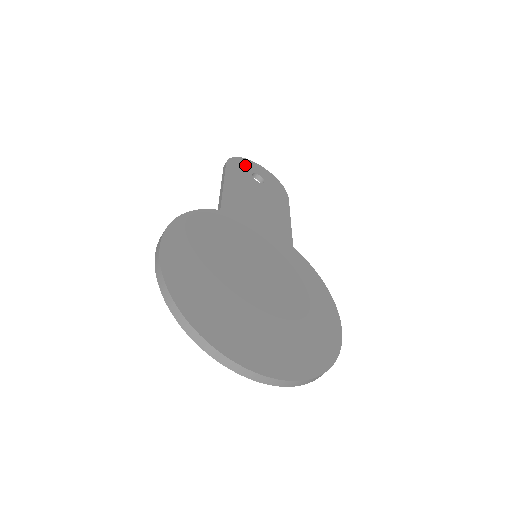
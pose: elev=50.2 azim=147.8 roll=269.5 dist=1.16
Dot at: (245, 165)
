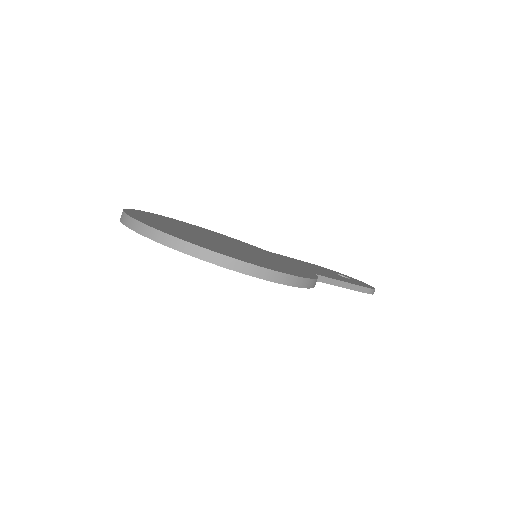
Dot at: (339, 273)
